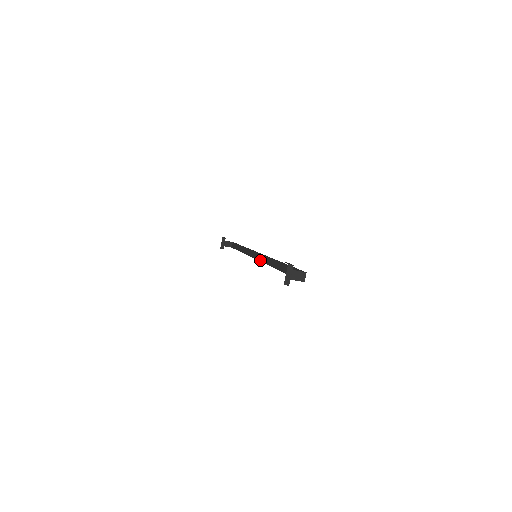
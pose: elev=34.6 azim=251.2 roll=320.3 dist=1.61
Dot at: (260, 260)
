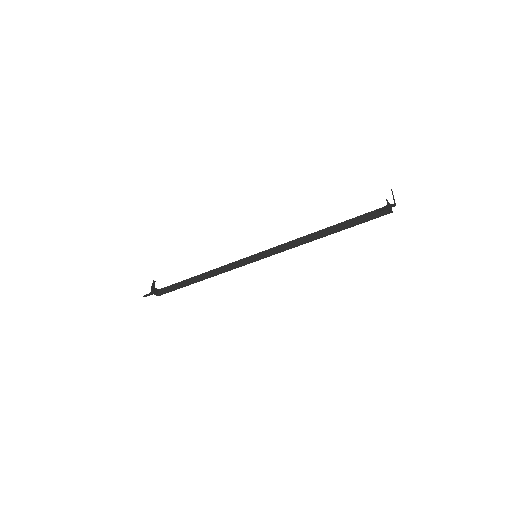
Dot at: (269, 254)
